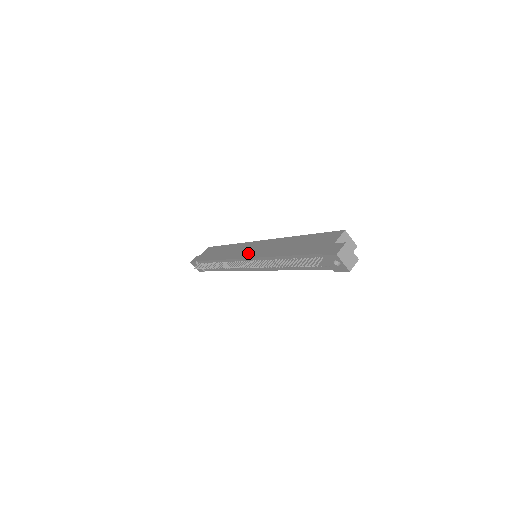
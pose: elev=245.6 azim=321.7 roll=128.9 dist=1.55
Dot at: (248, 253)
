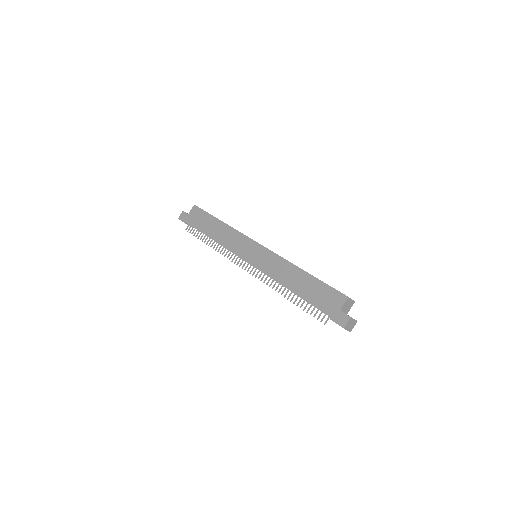
Dot at: (250, 257)
